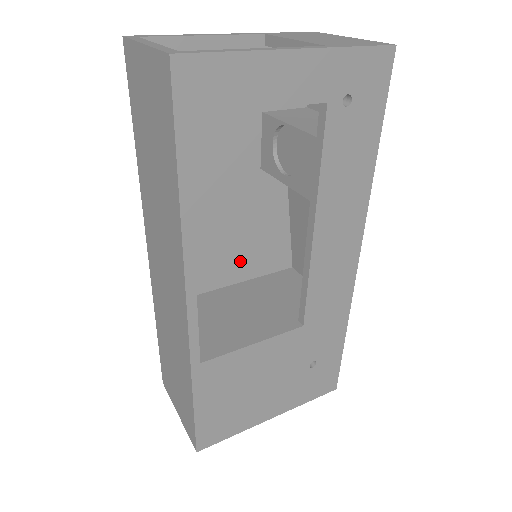
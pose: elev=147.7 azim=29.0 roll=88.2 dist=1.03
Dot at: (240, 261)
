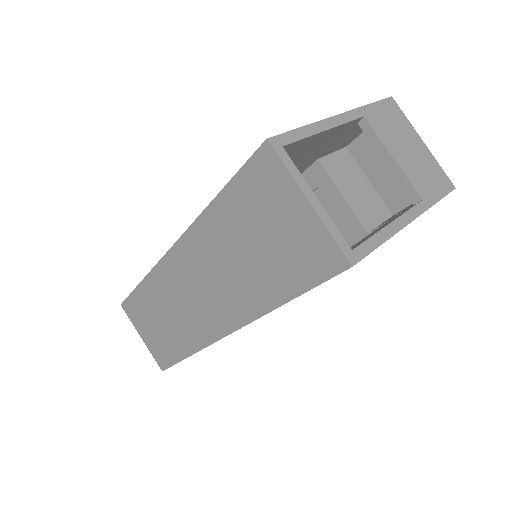
Dot at: occluded
